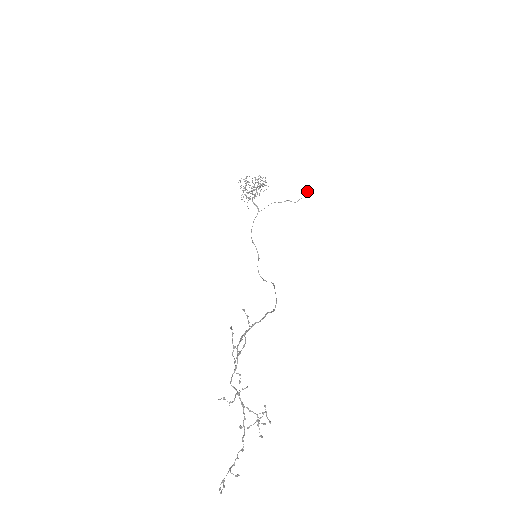
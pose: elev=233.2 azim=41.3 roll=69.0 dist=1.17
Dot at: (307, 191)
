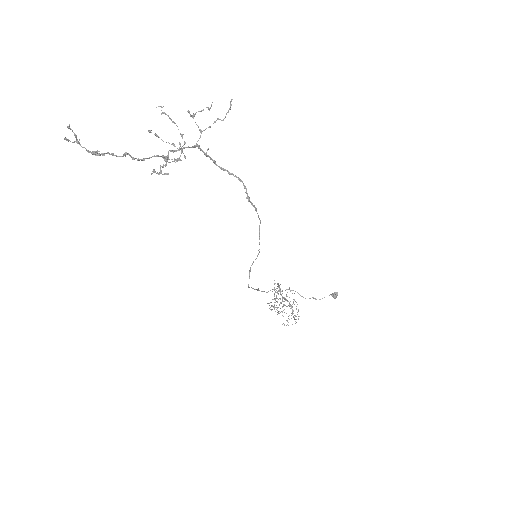
Dot at: (334, 292)
